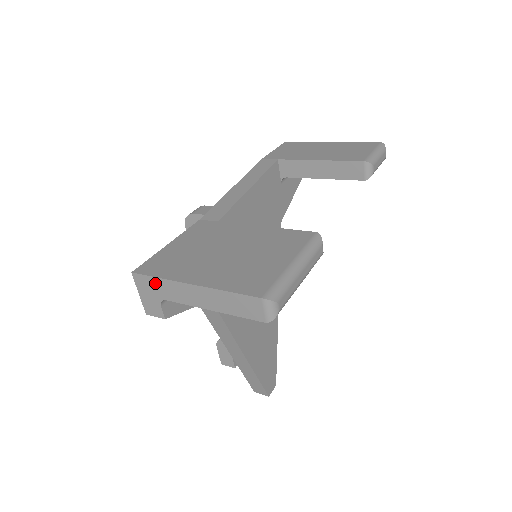
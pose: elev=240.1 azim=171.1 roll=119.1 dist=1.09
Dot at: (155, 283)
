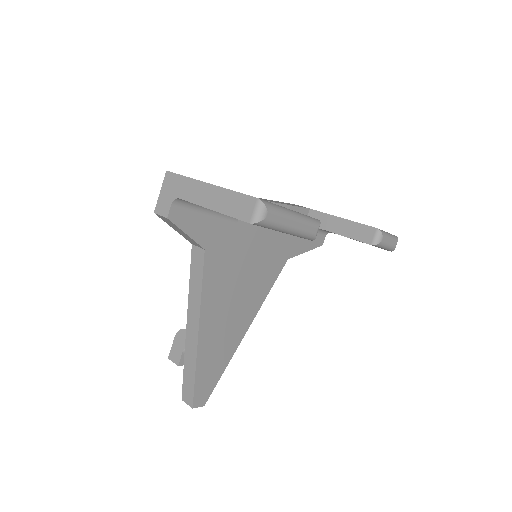
Dot at: (180, 181)
